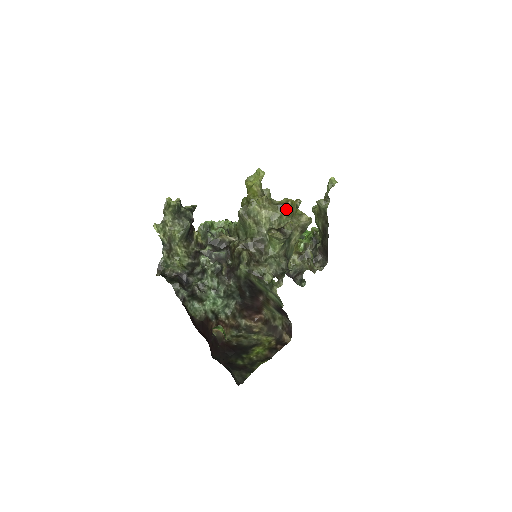
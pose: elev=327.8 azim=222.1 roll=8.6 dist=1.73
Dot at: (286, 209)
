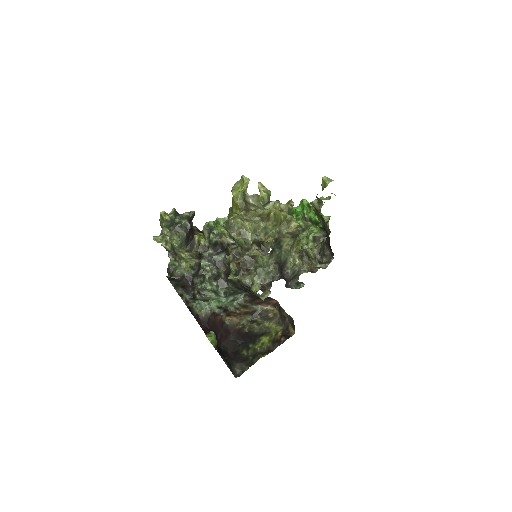
Dot at: (270, 220)
